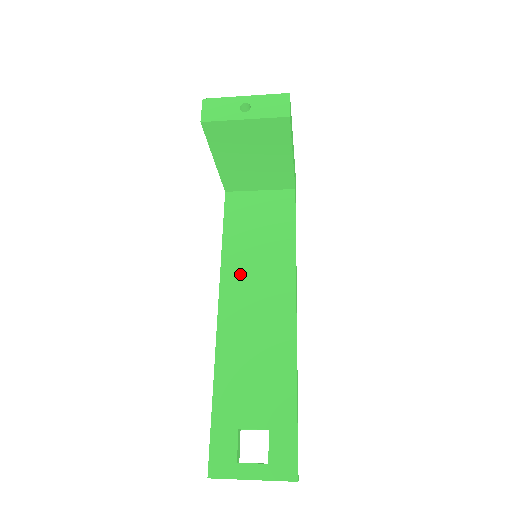
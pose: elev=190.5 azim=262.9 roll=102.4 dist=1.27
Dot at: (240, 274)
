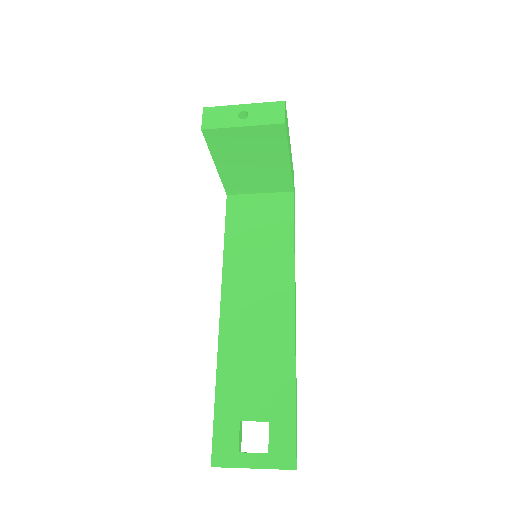
Dot at: (241, 273)
